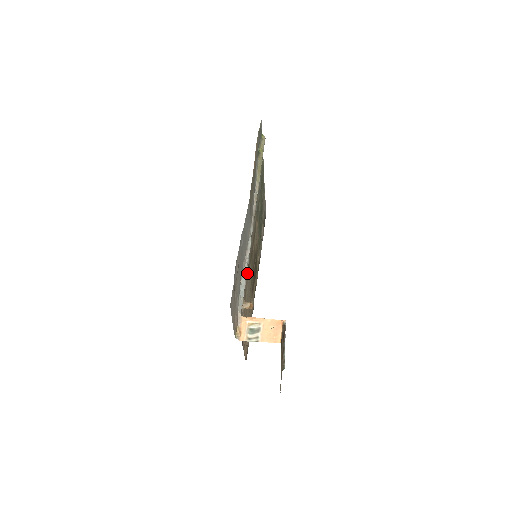
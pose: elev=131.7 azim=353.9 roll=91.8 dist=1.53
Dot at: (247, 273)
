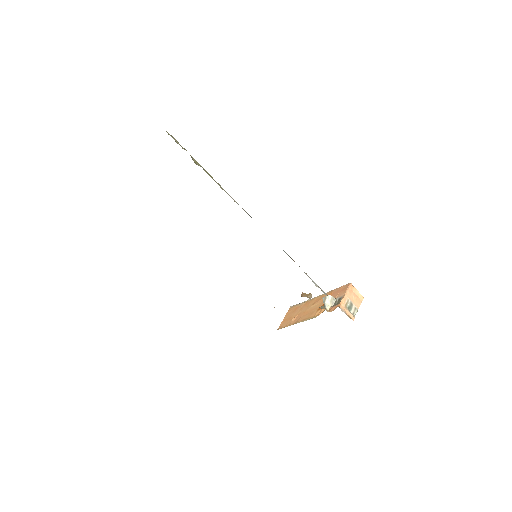
Dot at: occluded
